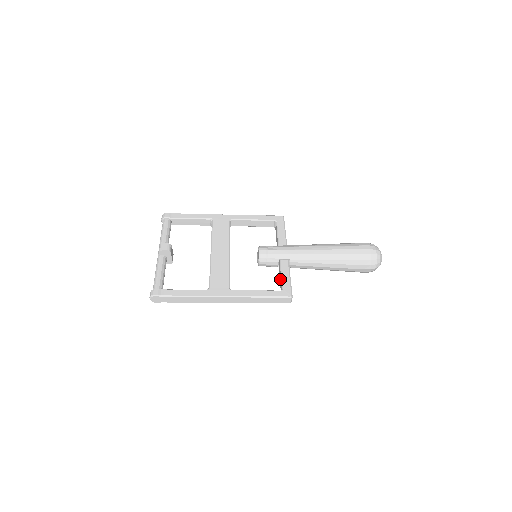
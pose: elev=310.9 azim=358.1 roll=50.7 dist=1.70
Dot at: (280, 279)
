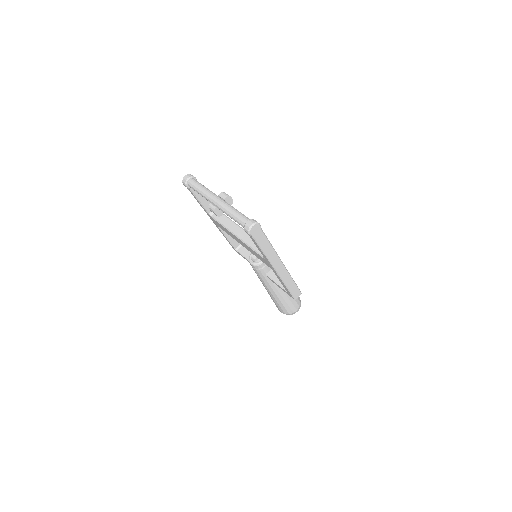
Dot at: occluded
